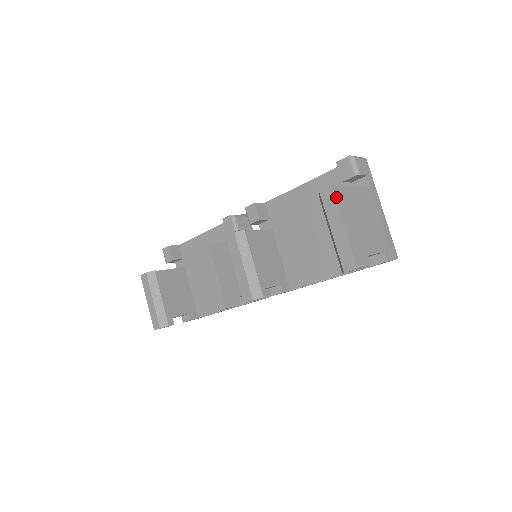
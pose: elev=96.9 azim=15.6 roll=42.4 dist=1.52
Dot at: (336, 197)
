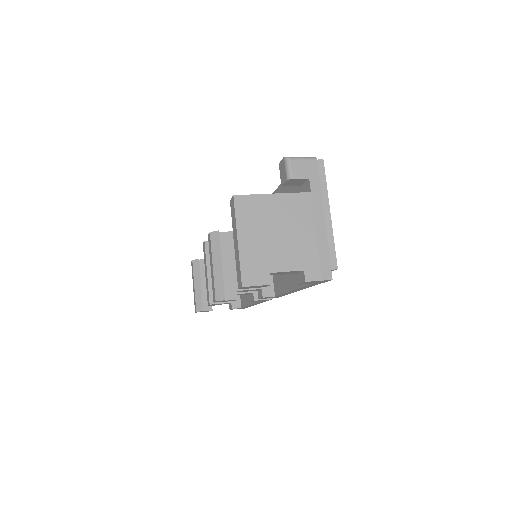
Dot at: (235, 207)
